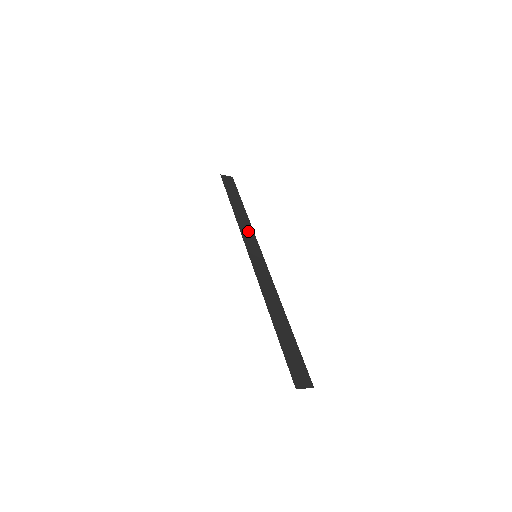
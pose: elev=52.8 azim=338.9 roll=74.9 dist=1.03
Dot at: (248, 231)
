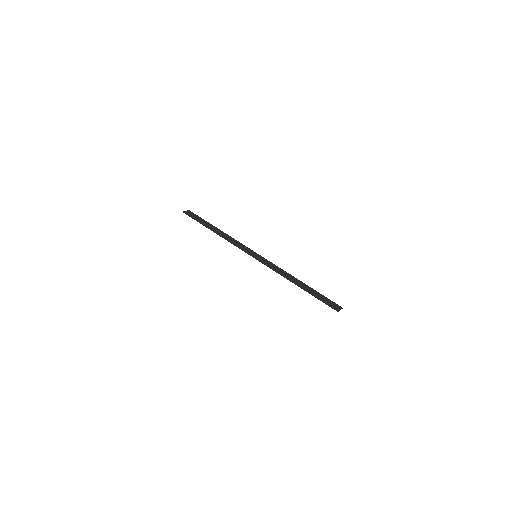
Dot at: (237, 243)
